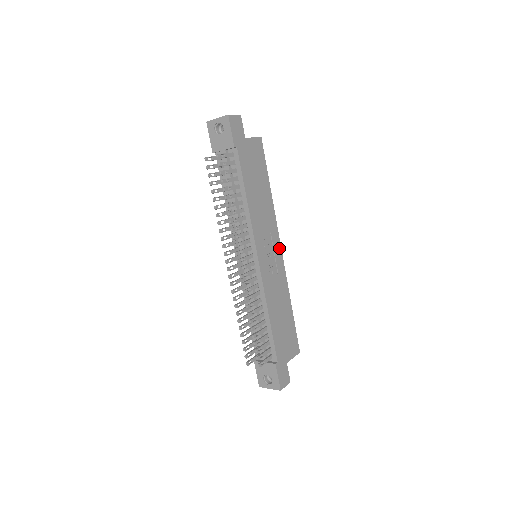
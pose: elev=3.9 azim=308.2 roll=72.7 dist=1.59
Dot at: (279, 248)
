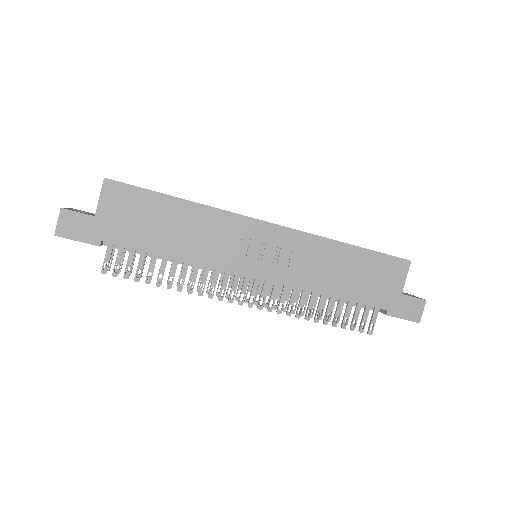
Dot at: (265, 226)
